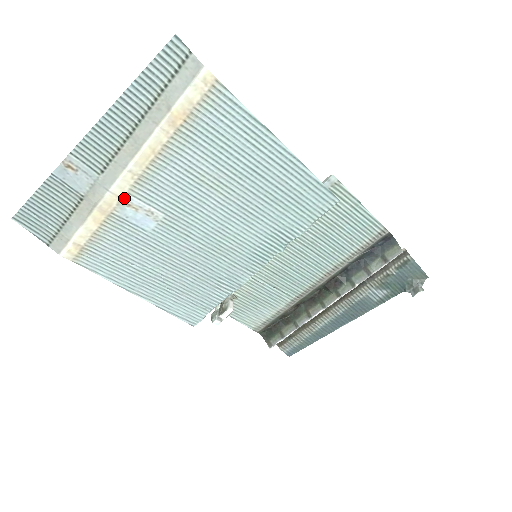
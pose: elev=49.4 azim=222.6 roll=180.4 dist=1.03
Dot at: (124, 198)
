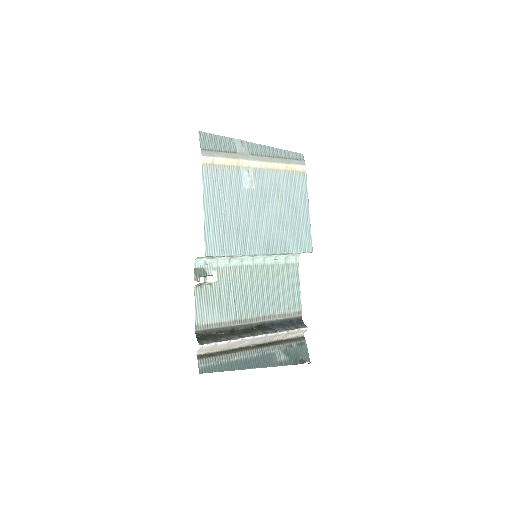
Dot at: (250, 168)
